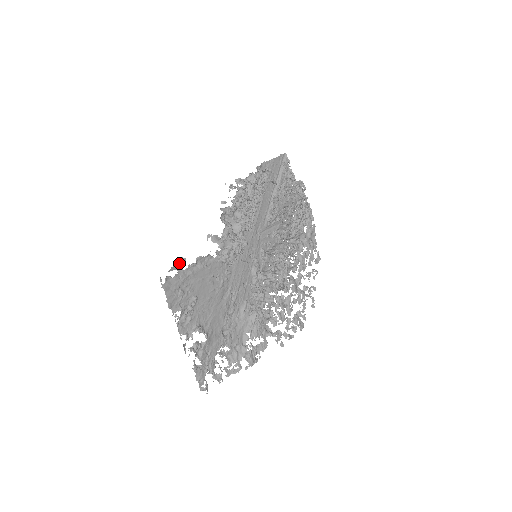
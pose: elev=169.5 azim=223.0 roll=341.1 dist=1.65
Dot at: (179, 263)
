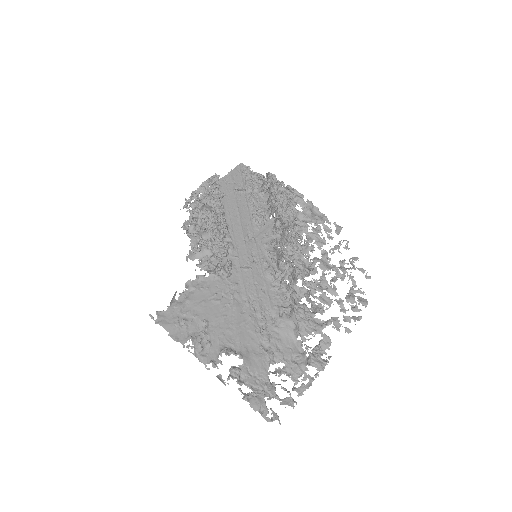
Dot at: (172, 298)
